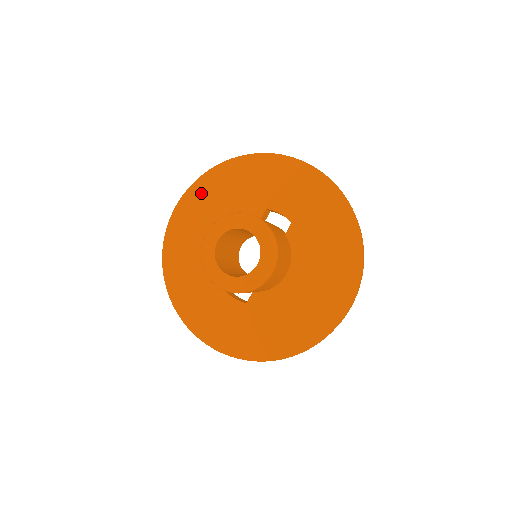
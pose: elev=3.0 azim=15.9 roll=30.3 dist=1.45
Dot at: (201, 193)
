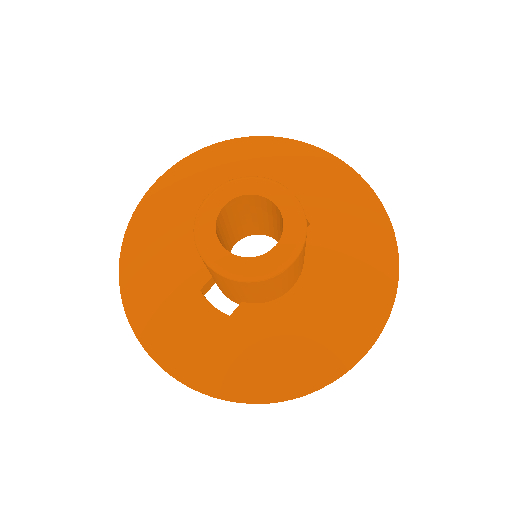
Dot at: (198, 168)
